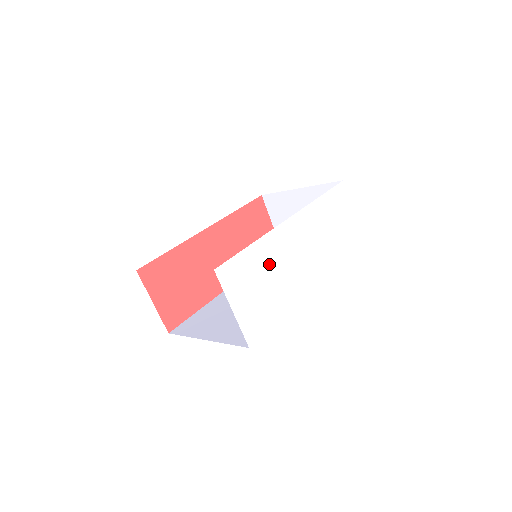
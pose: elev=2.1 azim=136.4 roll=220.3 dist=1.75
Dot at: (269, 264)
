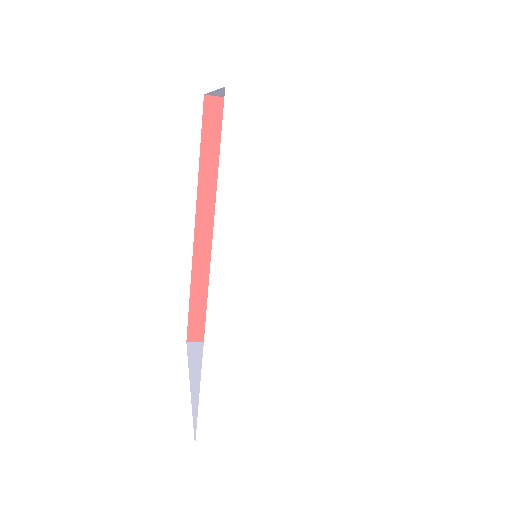
Dot at: (247, 361)
